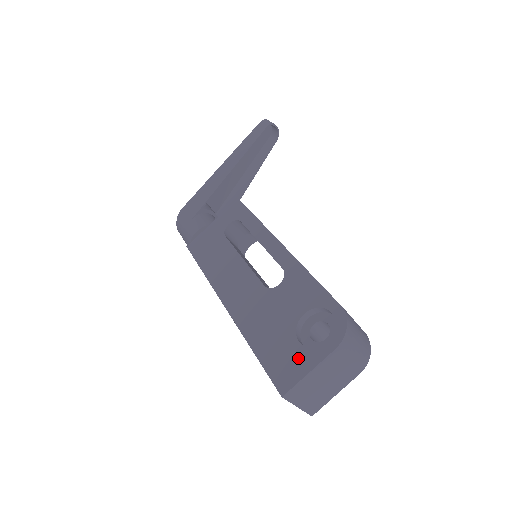
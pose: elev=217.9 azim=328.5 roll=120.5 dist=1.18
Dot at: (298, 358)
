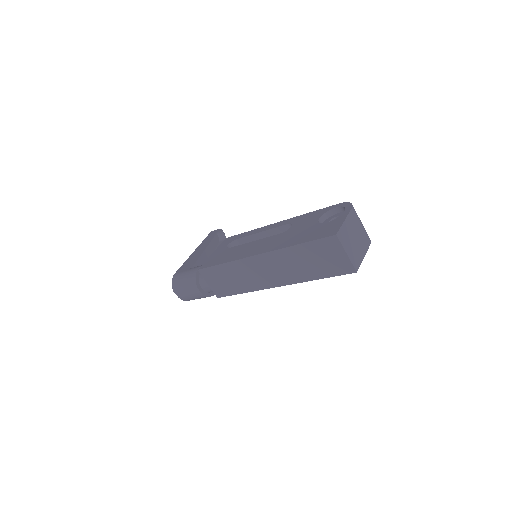
Dot at: (332, 224)
